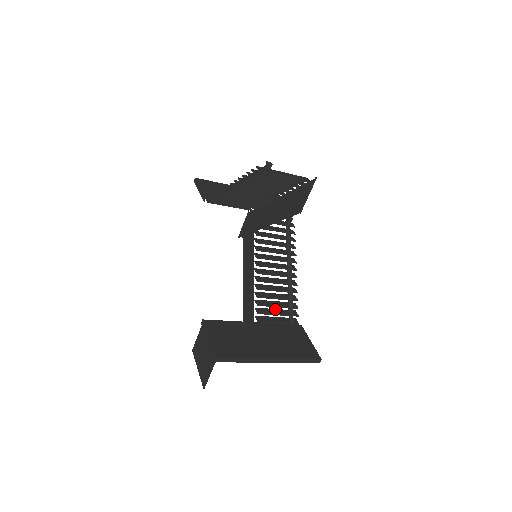
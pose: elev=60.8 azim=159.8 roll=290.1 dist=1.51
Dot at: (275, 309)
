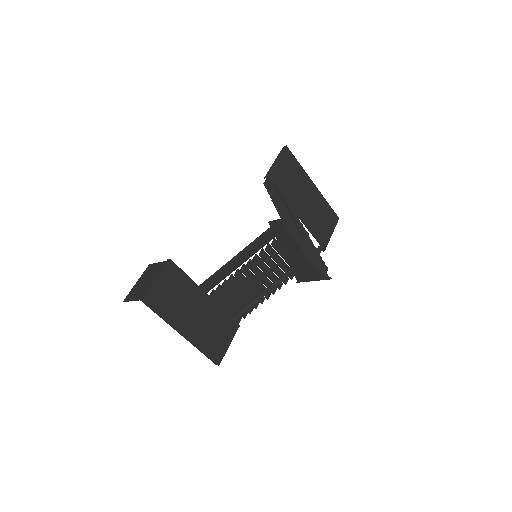
Dot at: (234, 298)
